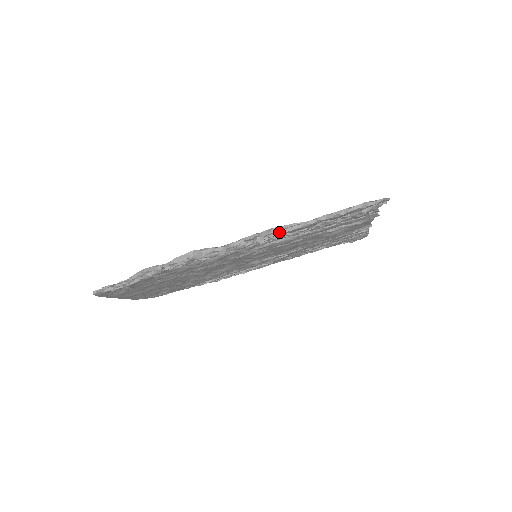
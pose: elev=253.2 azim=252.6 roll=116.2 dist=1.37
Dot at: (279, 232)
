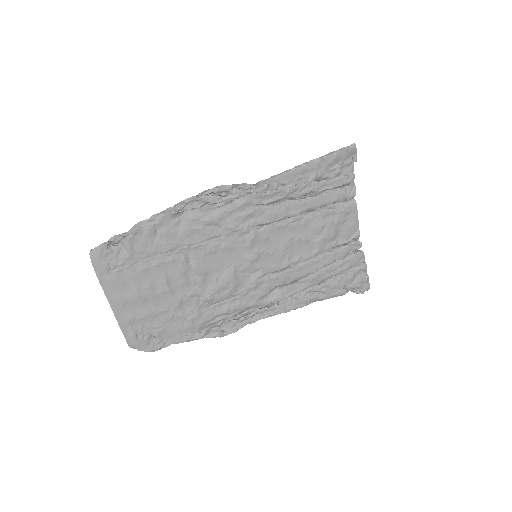
Dot at: (270, 177)
